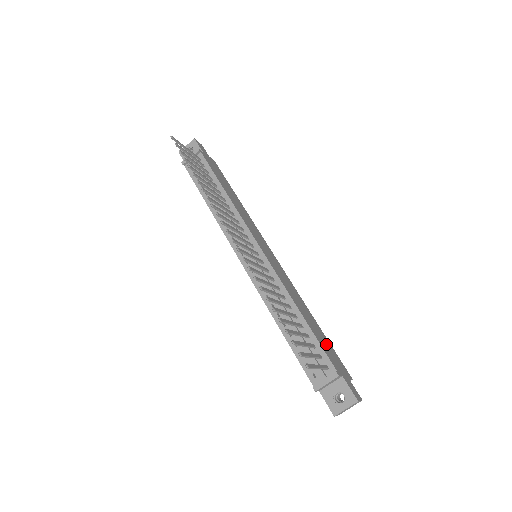
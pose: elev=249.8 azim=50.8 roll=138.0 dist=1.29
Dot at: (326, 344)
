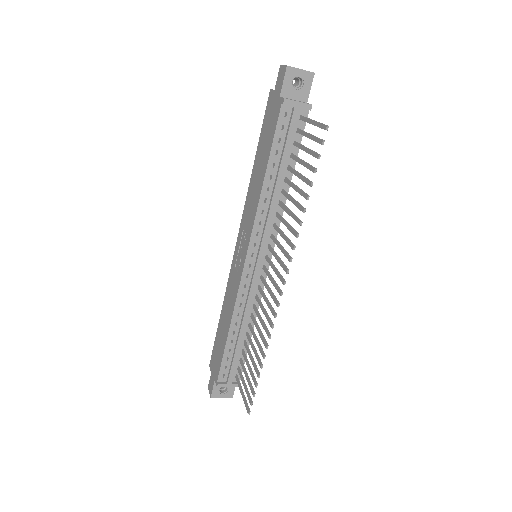
Dot at: occluded
